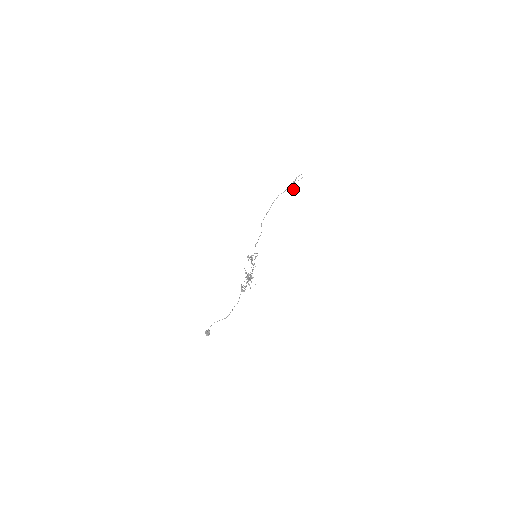
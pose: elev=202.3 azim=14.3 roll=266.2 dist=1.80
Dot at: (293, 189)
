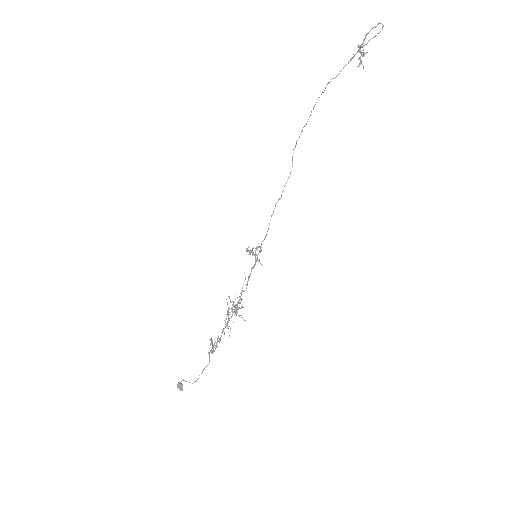
Dot at: (360, 61)
